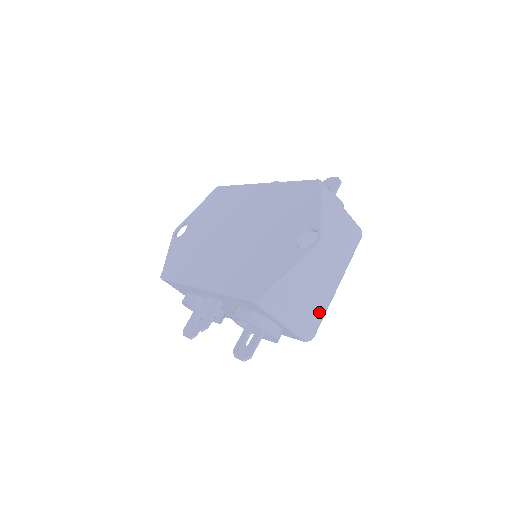
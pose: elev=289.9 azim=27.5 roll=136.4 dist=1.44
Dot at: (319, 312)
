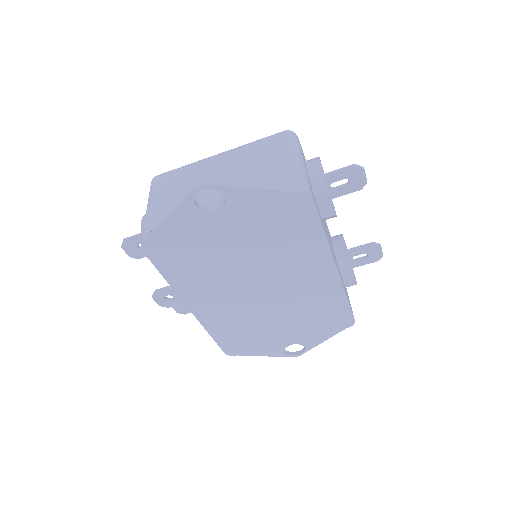
Dot at: occluded
